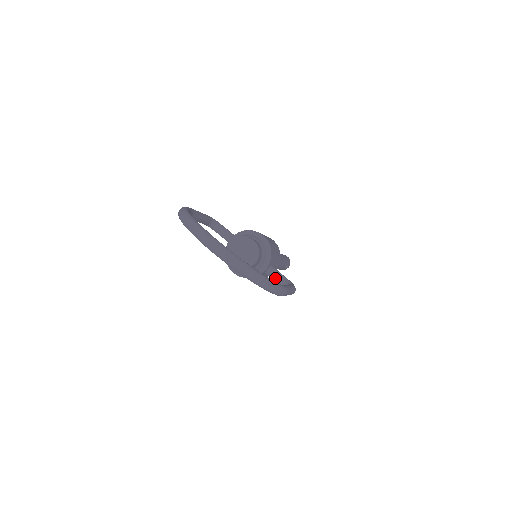
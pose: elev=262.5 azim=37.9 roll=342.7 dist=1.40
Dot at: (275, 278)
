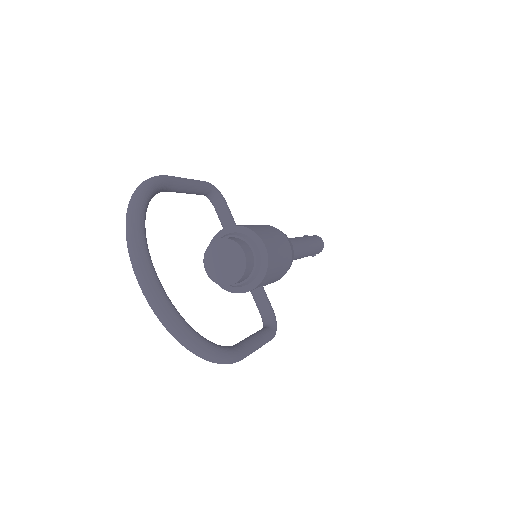
Dot at: (258, 305)
